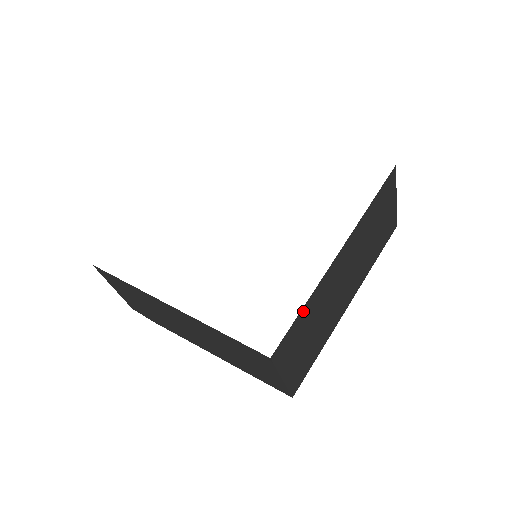
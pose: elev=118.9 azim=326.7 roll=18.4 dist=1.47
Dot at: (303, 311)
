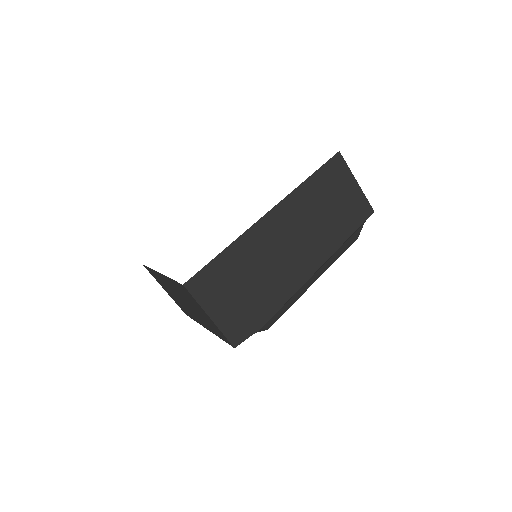
Dot at: occluded
